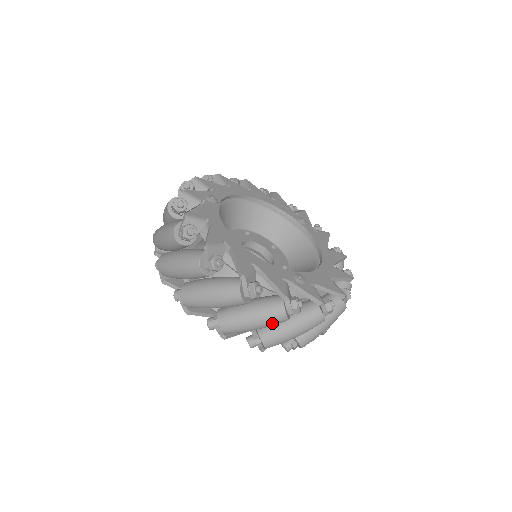
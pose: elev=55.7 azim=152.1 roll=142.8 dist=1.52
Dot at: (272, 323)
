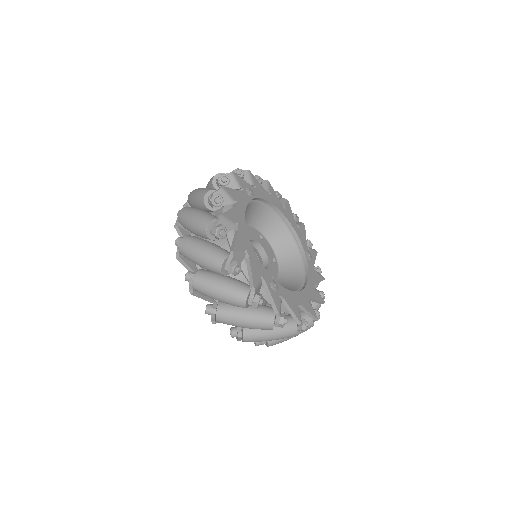
Dot at: (232, 302)
